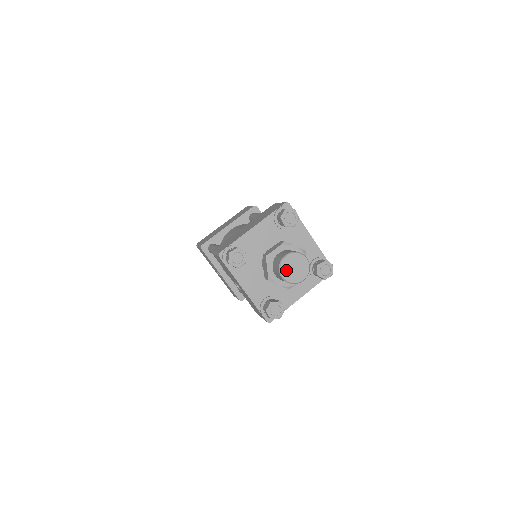
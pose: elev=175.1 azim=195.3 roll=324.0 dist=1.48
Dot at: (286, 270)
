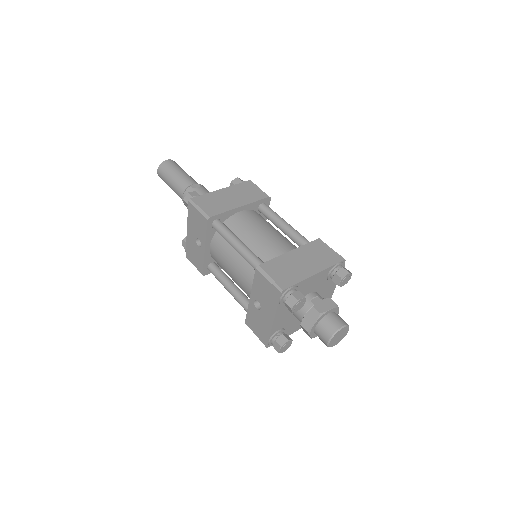
Dot at: (335, 338)
